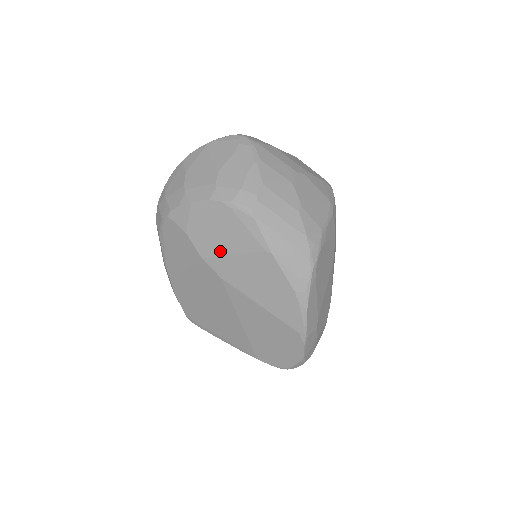
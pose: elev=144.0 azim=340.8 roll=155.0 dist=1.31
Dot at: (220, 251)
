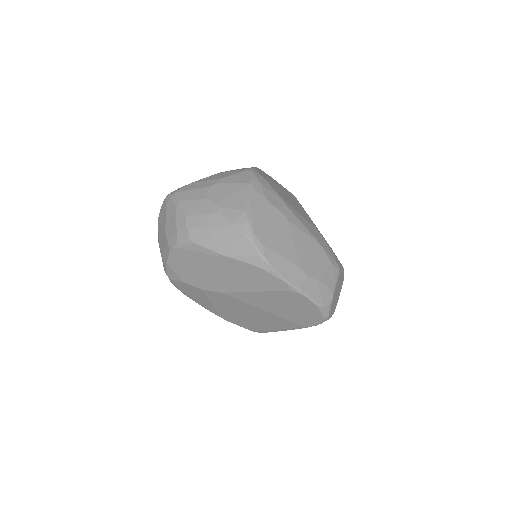
Dot at: (203, 277)
